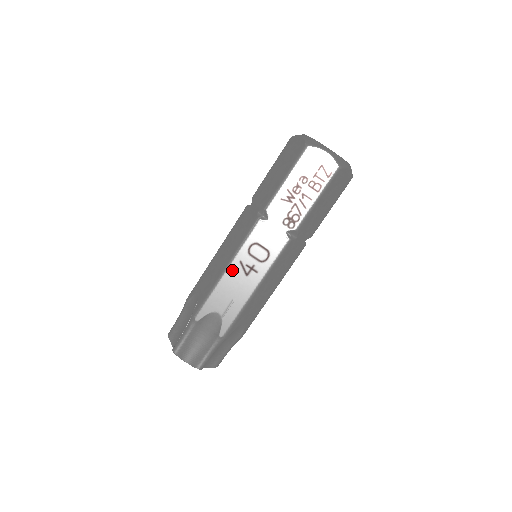
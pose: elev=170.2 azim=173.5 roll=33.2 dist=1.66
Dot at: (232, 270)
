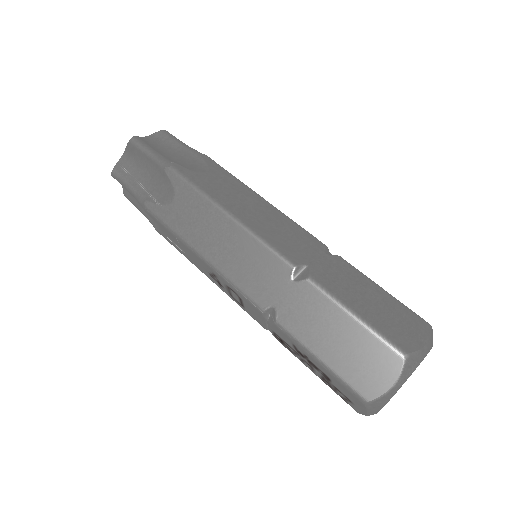
Dot at: (203, 264)
